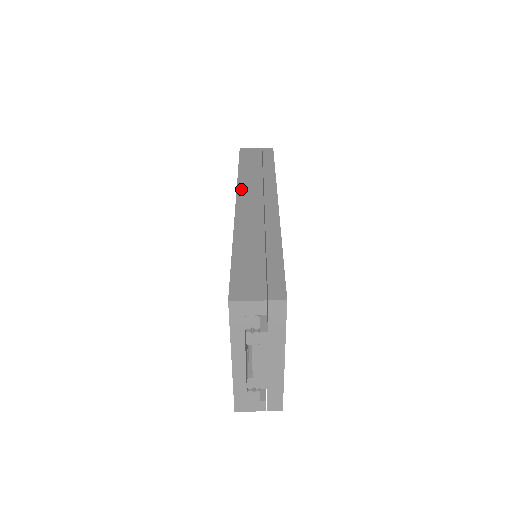
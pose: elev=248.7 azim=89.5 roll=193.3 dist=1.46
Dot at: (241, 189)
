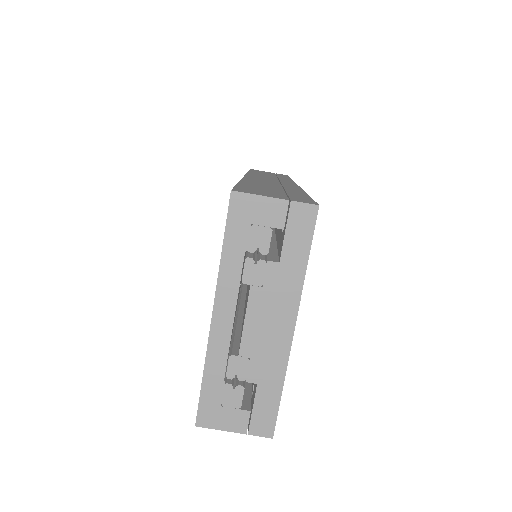
Dot at: (252, 174)
